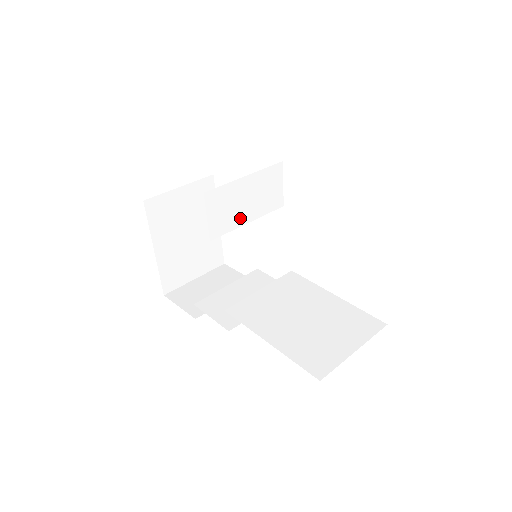
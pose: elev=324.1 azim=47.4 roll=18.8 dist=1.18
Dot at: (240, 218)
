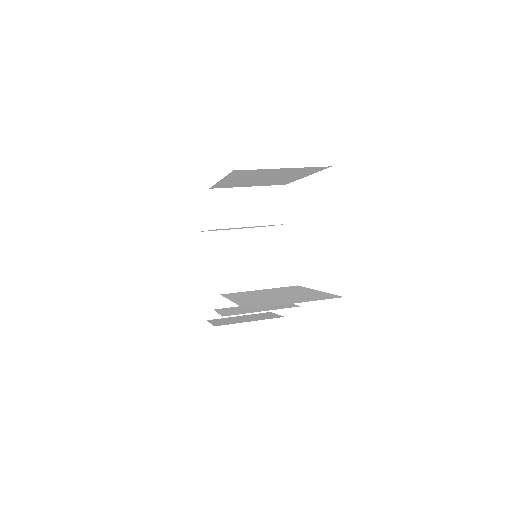
Dot at: (243, 220)
